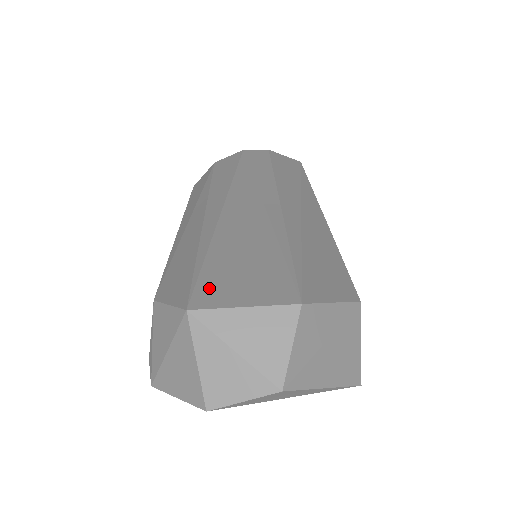
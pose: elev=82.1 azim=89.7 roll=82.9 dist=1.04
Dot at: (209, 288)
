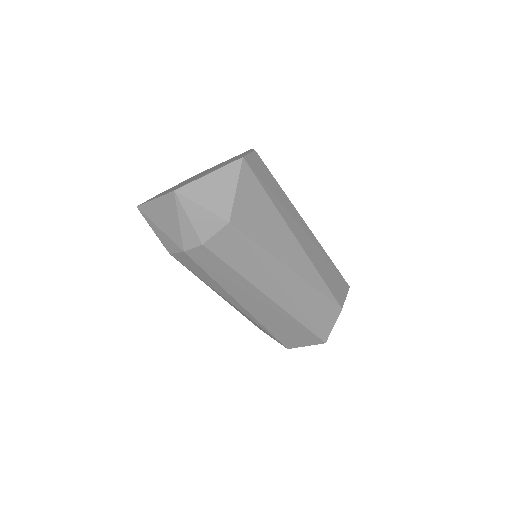
Dot at: (287, 343)
